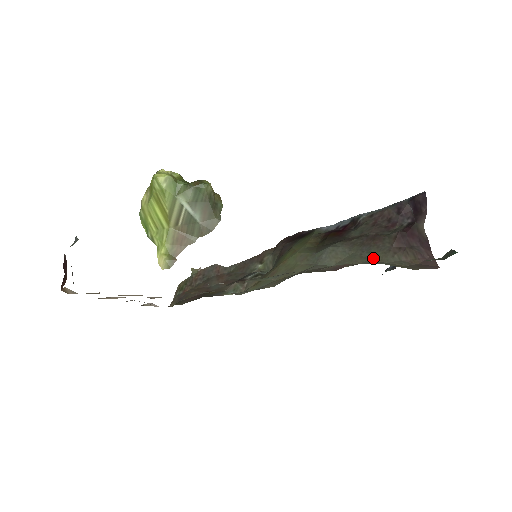
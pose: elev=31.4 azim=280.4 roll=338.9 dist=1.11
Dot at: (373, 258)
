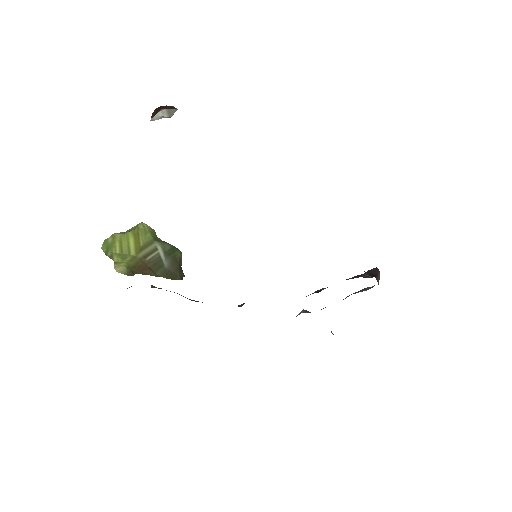
Dot at: occluded
